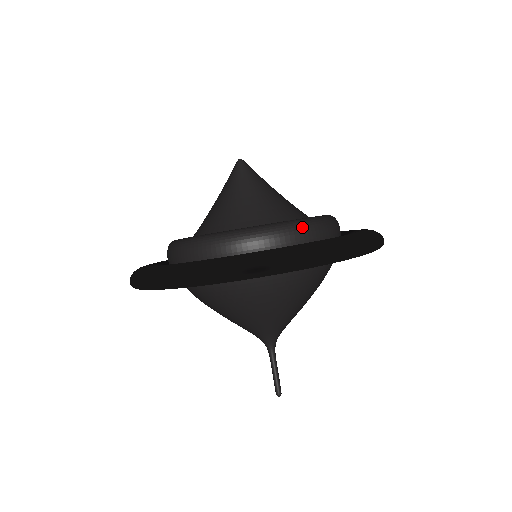
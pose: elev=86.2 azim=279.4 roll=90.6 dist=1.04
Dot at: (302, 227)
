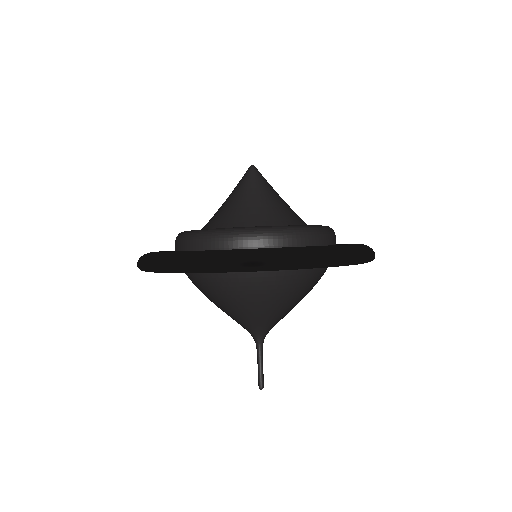
Dot at: (300, 233)
